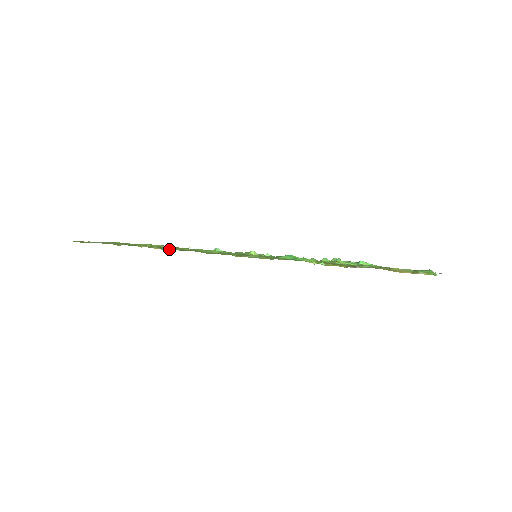
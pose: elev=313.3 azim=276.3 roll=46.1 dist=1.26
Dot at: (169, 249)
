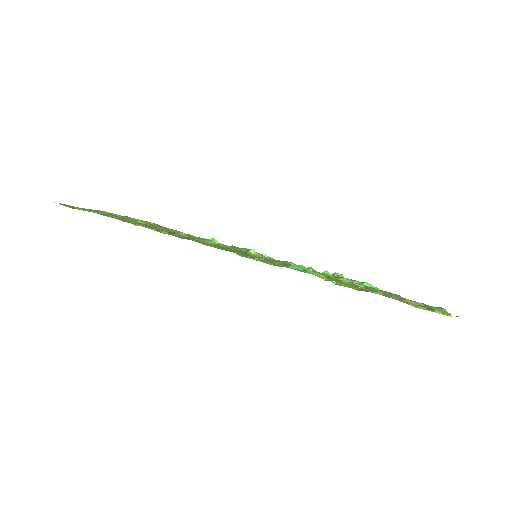
Dot at: occluded
